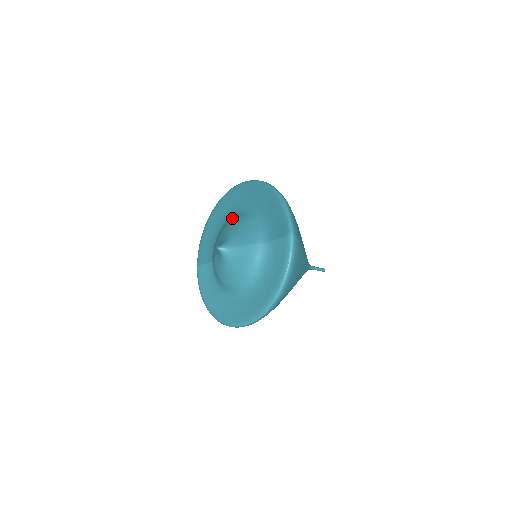
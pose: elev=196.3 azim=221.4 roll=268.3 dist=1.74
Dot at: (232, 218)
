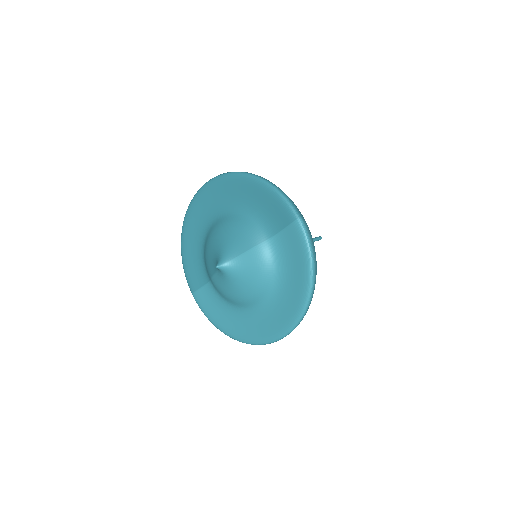
Dot at: (213, 226)
